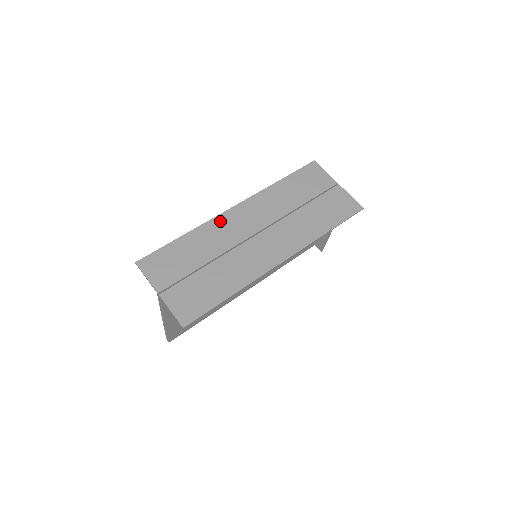
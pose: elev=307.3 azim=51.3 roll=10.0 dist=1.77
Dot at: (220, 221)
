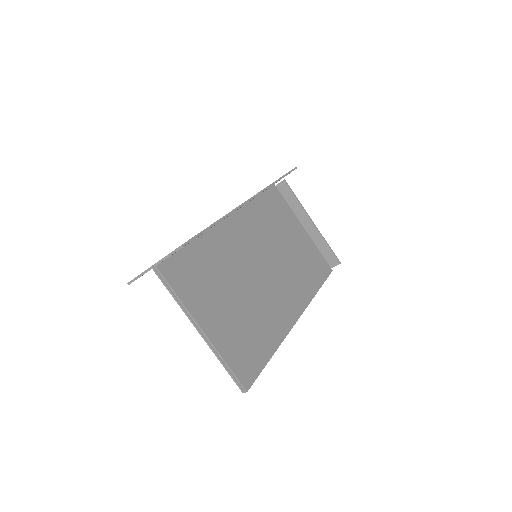
Dot at: occluded
